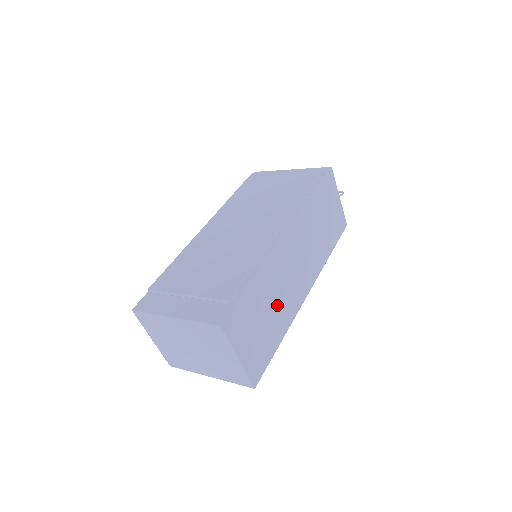
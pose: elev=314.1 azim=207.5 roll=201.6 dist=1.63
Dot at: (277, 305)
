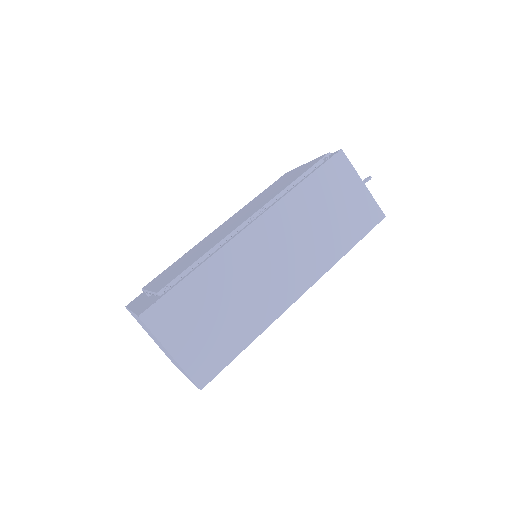
Dot at: (238, 303)
